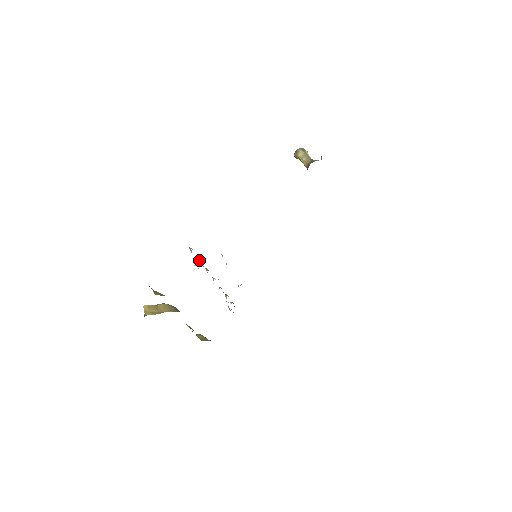
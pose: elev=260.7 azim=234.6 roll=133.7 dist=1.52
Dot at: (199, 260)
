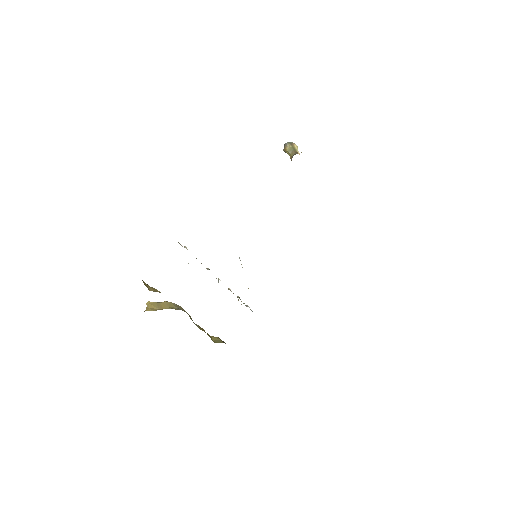
Dot at: occluded
